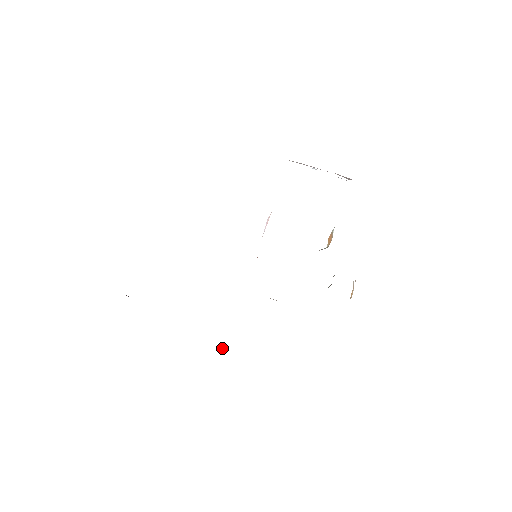
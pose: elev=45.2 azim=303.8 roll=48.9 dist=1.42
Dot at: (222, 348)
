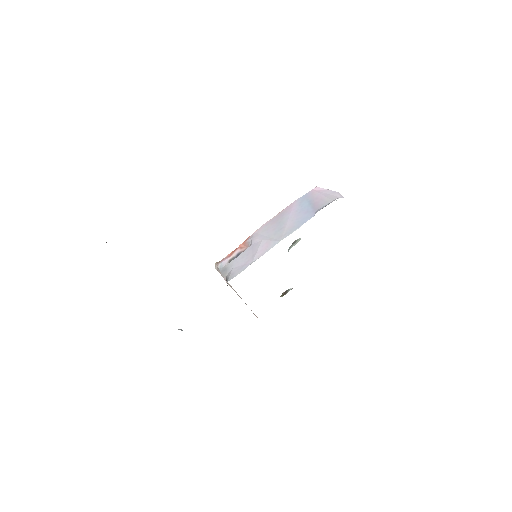
Dot at: (181, 329)
